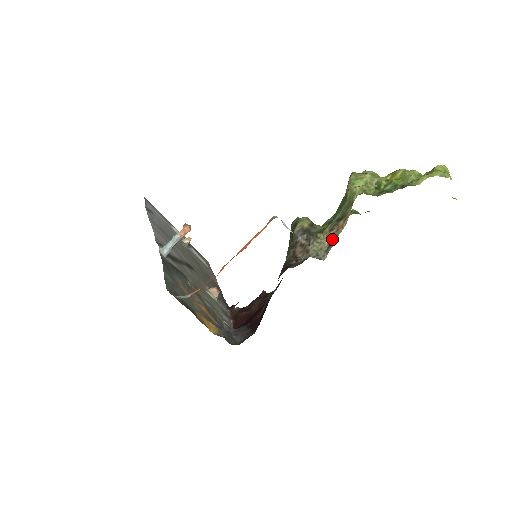
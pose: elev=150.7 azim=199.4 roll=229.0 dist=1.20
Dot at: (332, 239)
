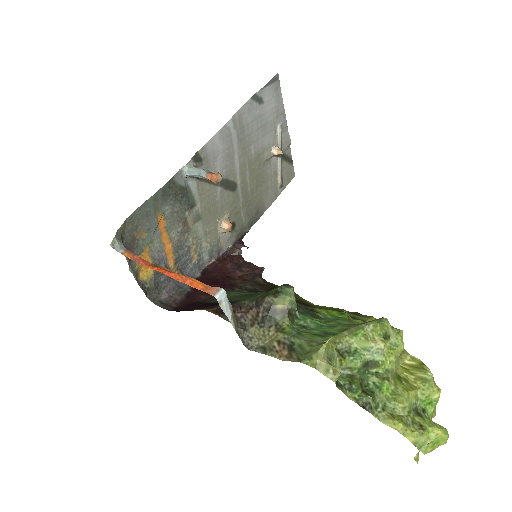
Dot at: (268, 349)
